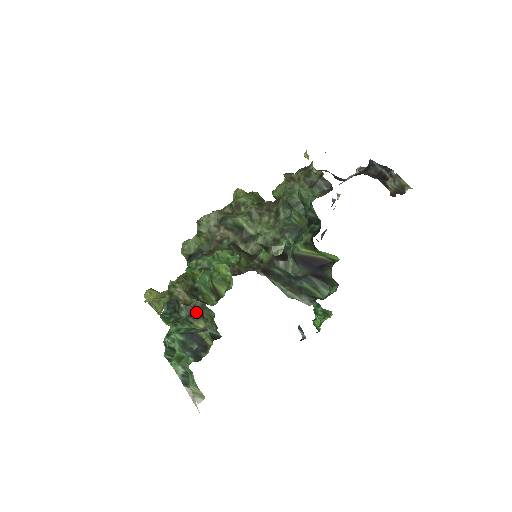
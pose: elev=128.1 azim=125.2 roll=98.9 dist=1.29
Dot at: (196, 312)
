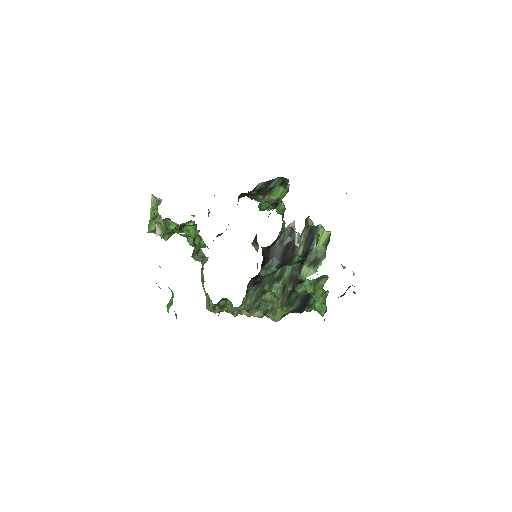
Dot at: occluded
